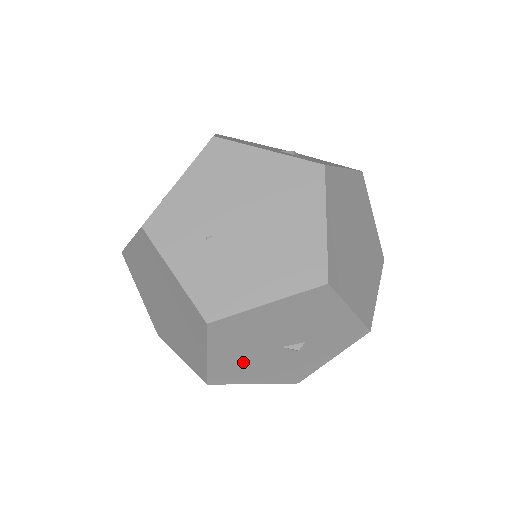
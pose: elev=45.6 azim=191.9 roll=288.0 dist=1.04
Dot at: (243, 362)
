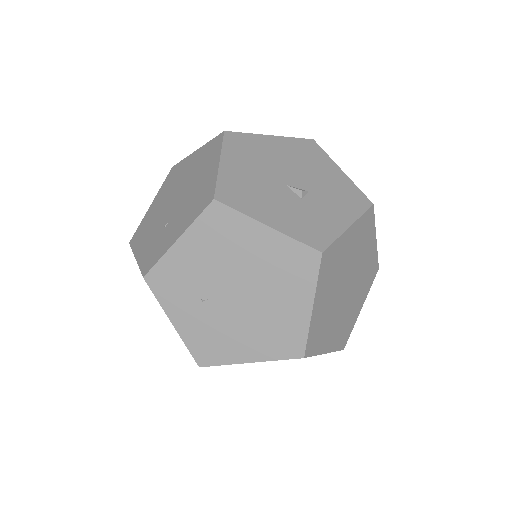
Dot at: occluded
